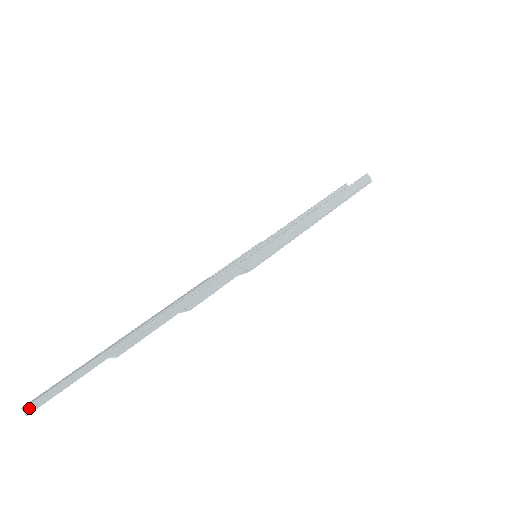
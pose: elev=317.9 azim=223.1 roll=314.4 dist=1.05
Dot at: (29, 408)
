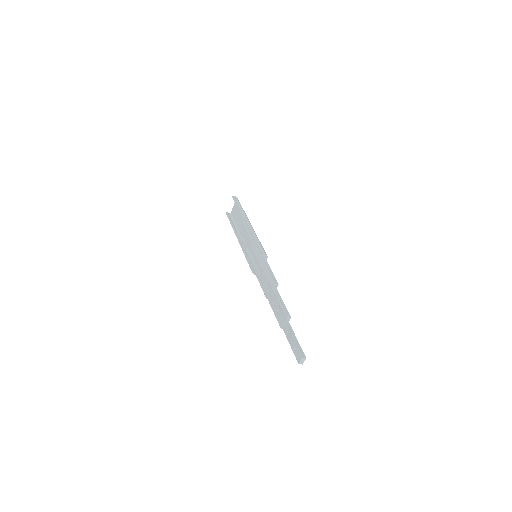
Dot at: (303, 356)
